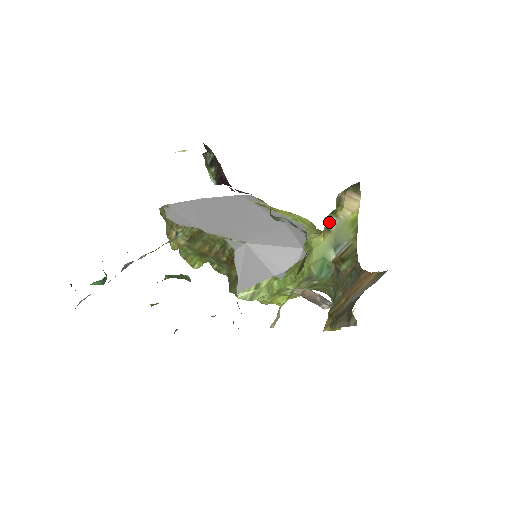
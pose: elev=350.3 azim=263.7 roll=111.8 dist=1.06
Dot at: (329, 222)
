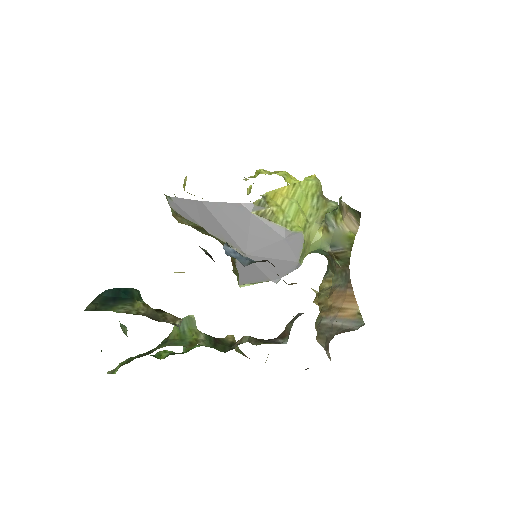
Dot at: (329, 223)
